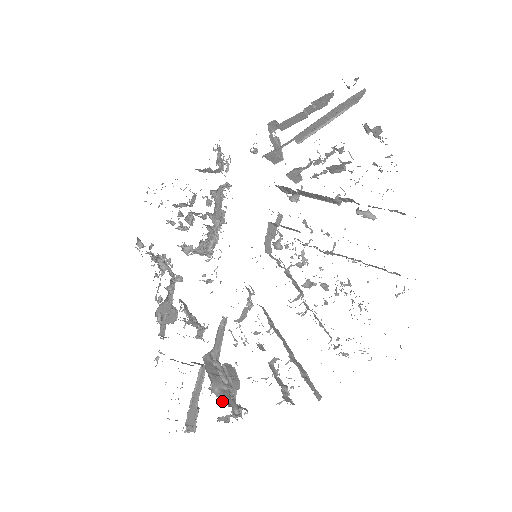
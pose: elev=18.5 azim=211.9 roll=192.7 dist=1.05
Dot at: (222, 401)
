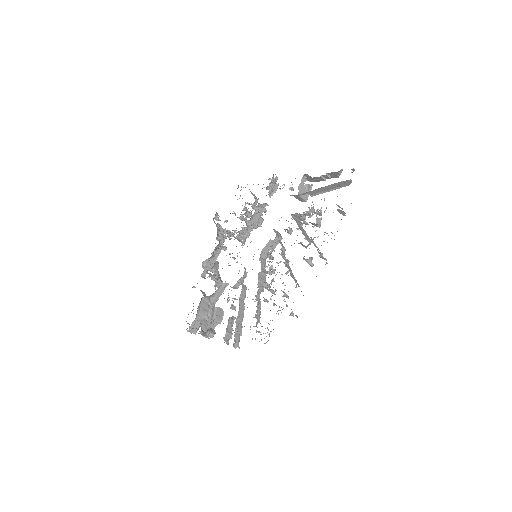
Dot at: occluded
